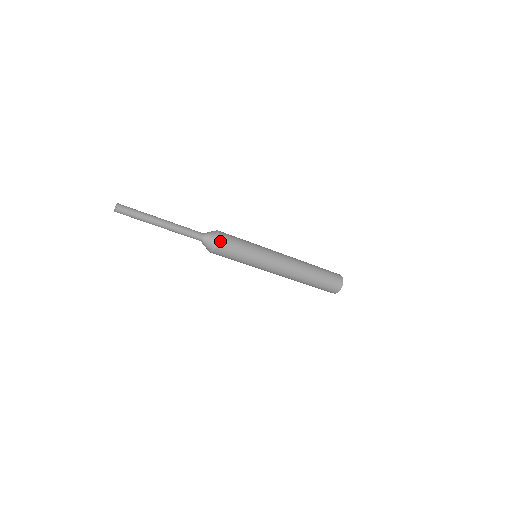
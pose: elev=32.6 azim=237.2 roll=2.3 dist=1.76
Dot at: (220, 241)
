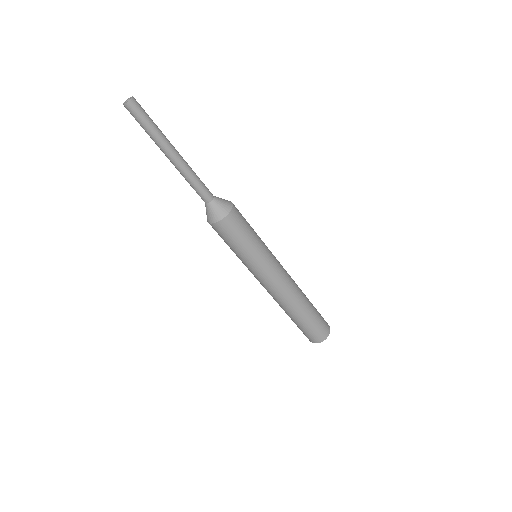
Dot at: (225, 220)
